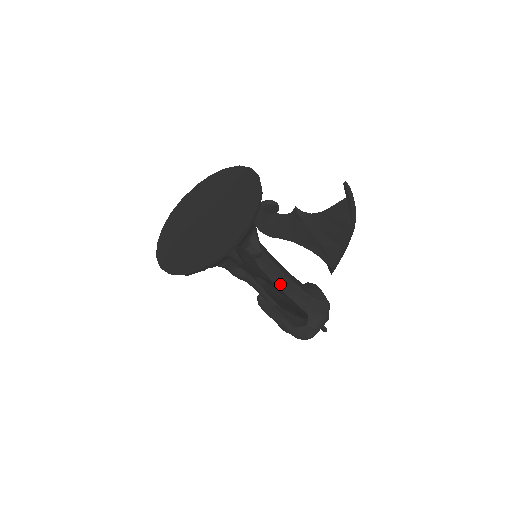
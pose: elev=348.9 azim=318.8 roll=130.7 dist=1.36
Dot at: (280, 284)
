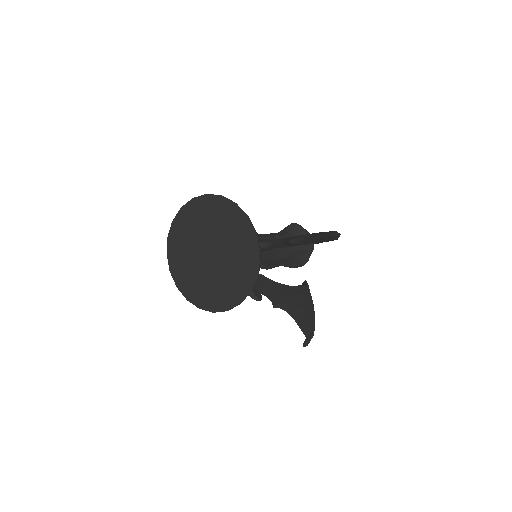
Dot at: (276, 254)
